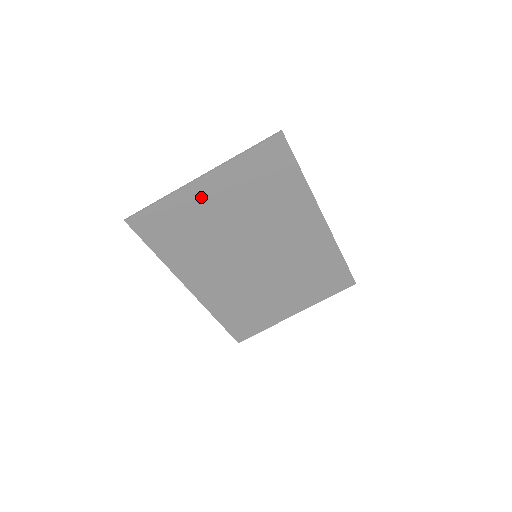
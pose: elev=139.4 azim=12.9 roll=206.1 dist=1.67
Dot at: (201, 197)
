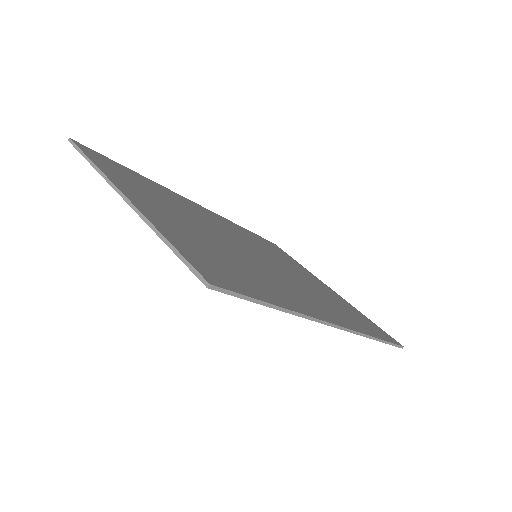
Dot at: occluded
